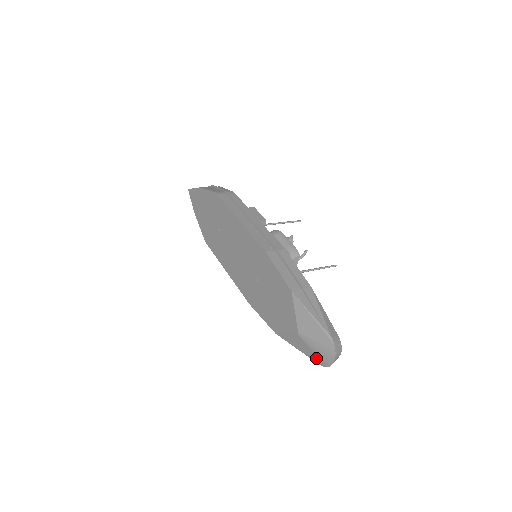
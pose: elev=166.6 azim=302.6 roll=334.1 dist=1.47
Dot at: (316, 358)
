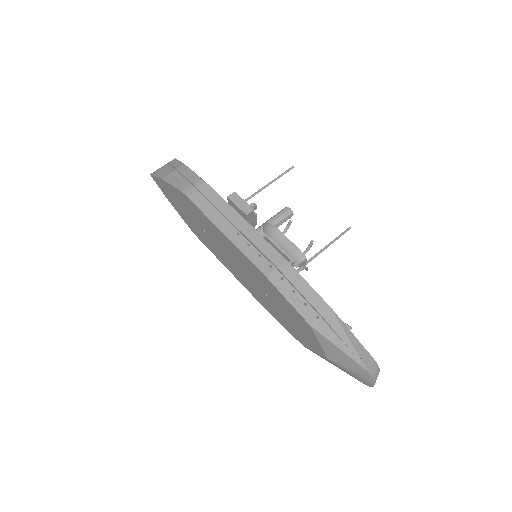
Dot at: (354, 377)
